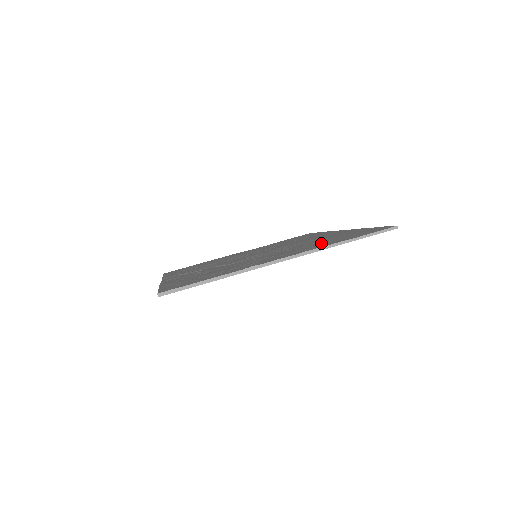
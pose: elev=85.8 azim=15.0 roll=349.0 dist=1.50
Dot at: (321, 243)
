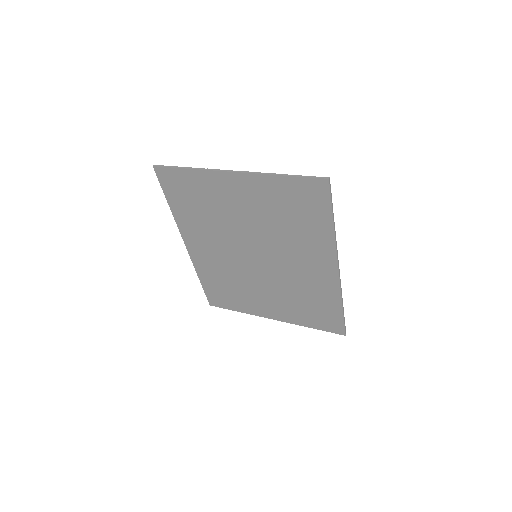
Dot at: (280, 202)
